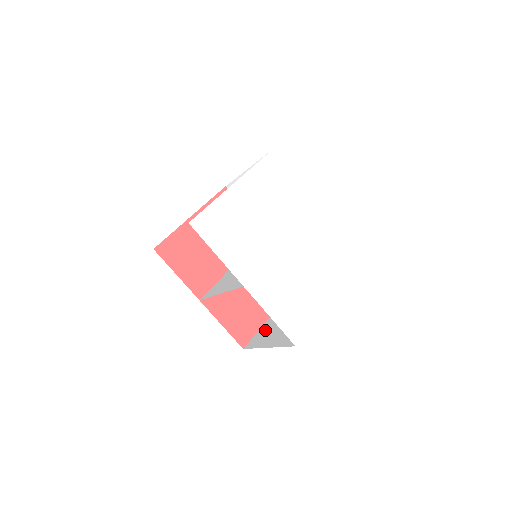
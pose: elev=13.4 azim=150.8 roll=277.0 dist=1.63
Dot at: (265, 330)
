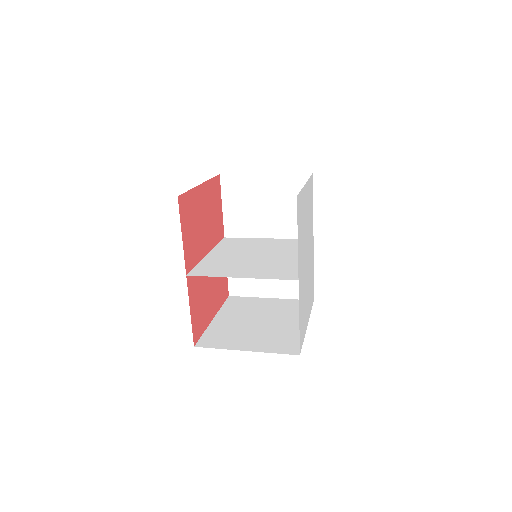
Dot at: (219, 333)
